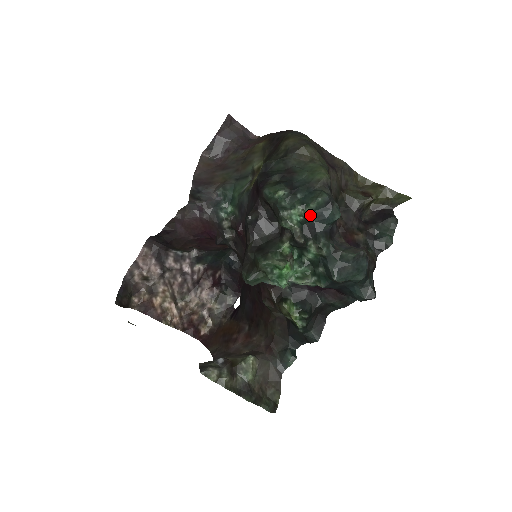
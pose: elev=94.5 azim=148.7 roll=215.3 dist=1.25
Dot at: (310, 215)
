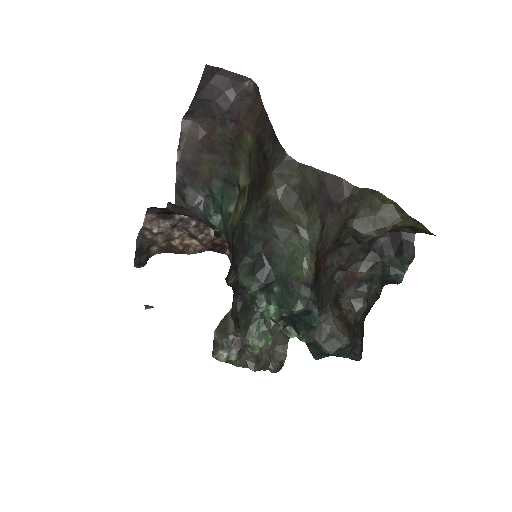
Dot at: (287, 314)
